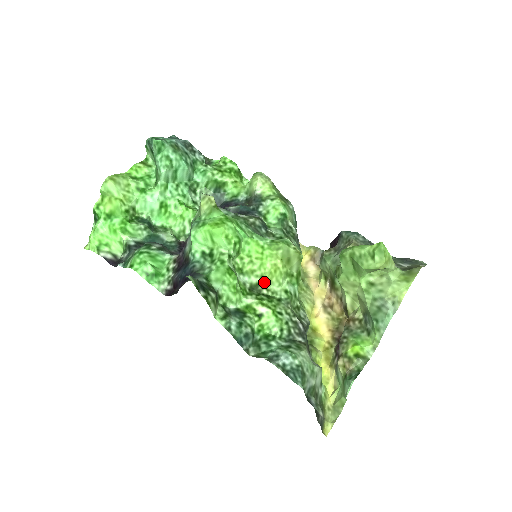
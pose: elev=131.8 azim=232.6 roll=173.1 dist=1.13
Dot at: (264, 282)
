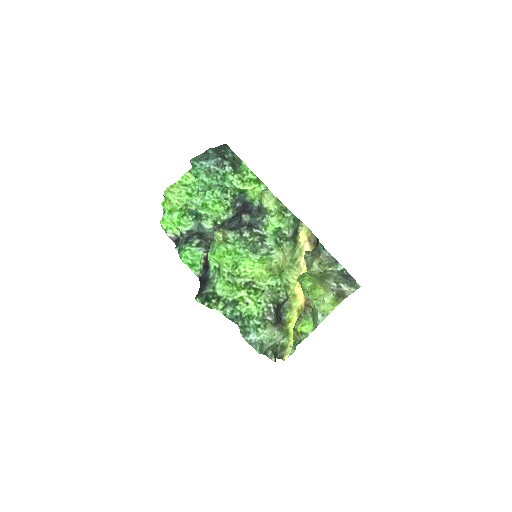
Dot at: (254, 280)
